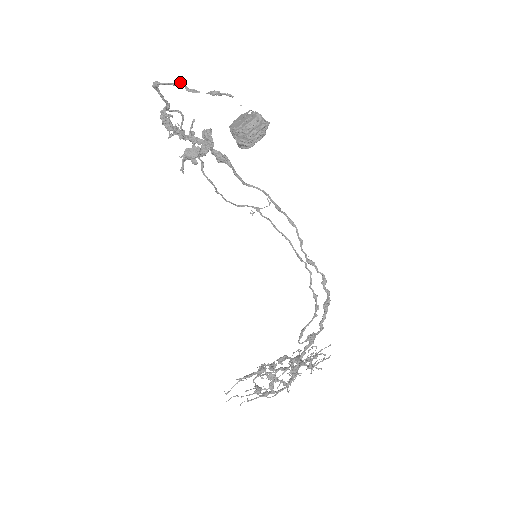
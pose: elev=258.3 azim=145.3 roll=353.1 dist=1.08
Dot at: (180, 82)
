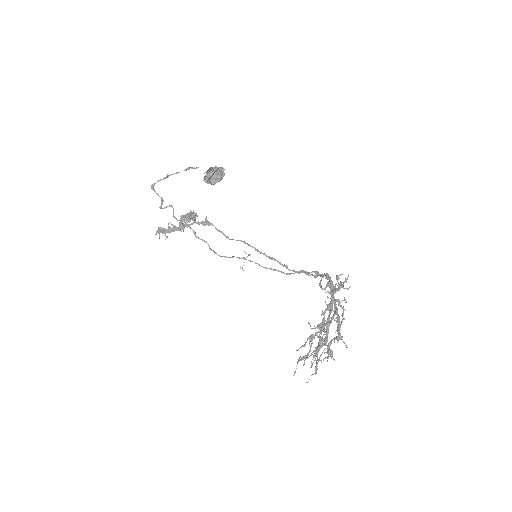
Dot at: (167, 175)
